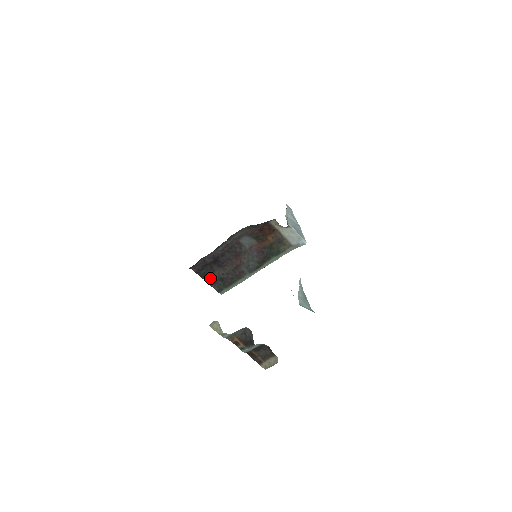
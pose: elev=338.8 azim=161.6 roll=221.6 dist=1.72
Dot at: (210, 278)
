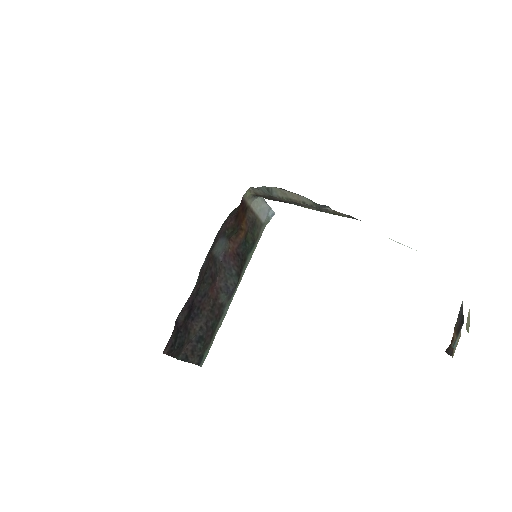
Dot at: (184, 350)
